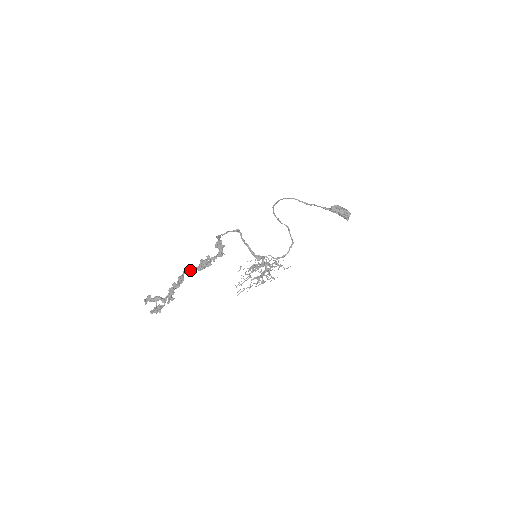
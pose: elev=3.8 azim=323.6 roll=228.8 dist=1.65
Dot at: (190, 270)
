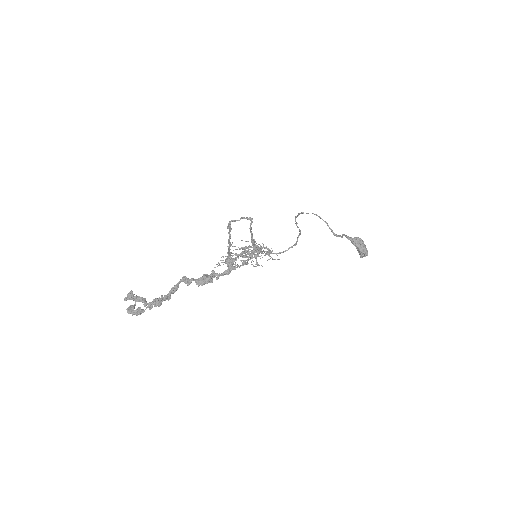
Dot at: (188, 280)
